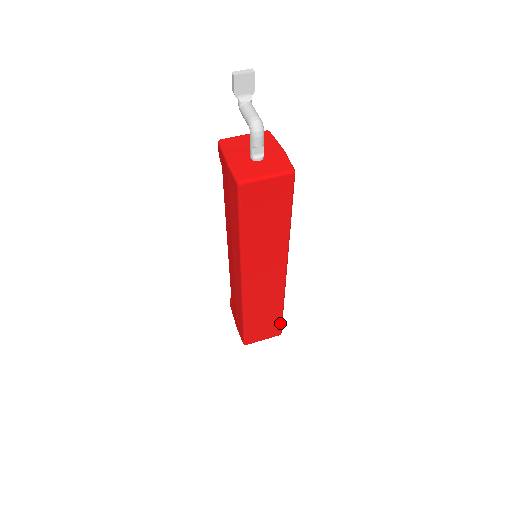
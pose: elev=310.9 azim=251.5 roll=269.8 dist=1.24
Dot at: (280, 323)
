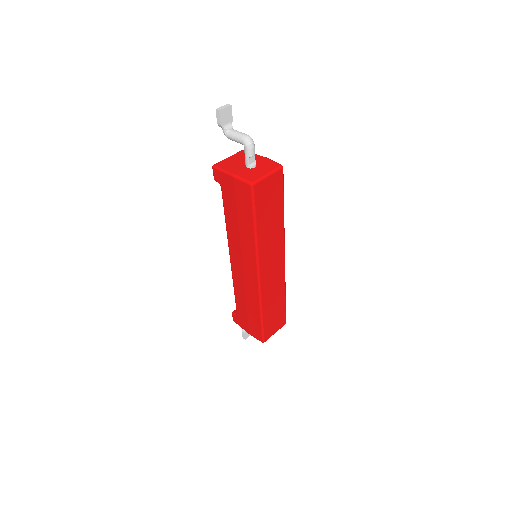
Dot at: (285, 311)
